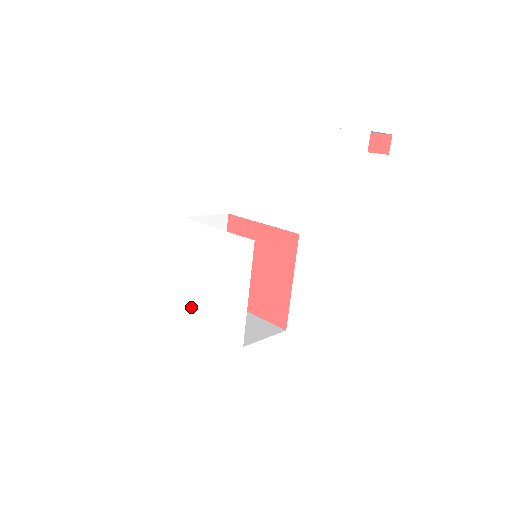
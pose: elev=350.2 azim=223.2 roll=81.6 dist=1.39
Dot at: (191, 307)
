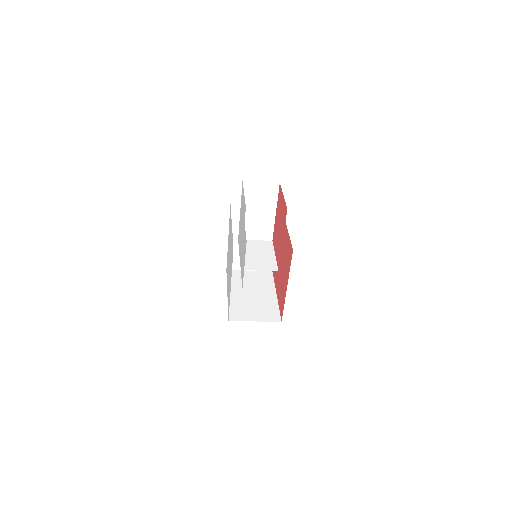
Dot at: occluded
